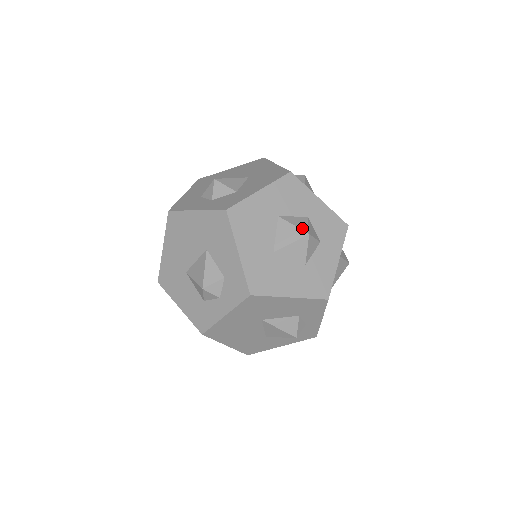
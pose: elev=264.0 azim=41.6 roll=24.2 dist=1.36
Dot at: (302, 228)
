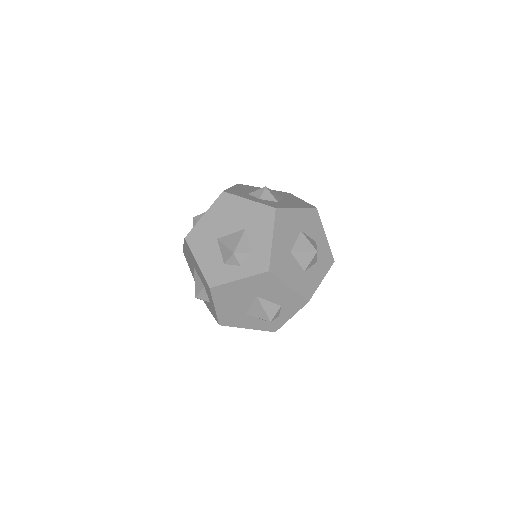
Dot at: (314, 246)
